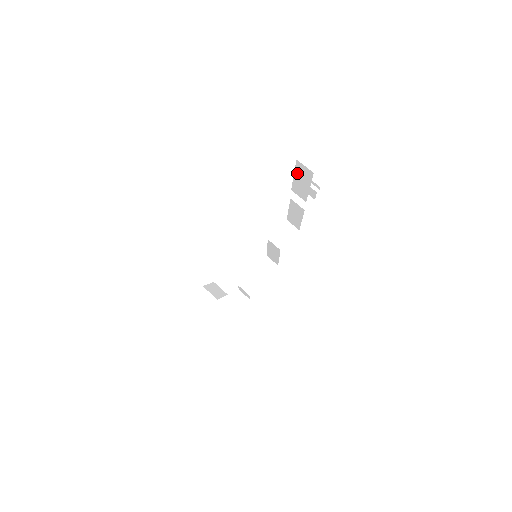
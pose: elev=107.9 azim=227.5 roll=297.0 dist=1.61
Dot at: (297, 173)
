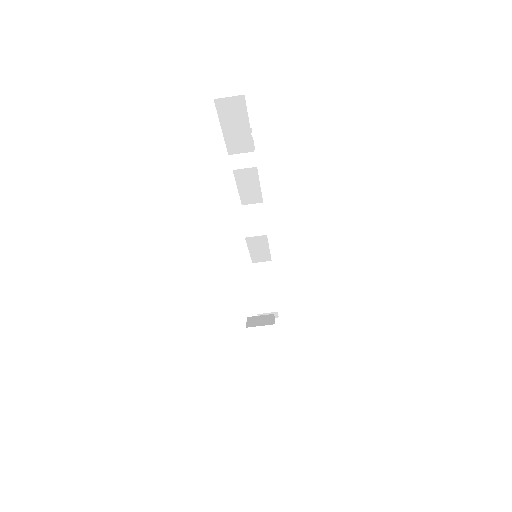
Dot at: (224, 120)
